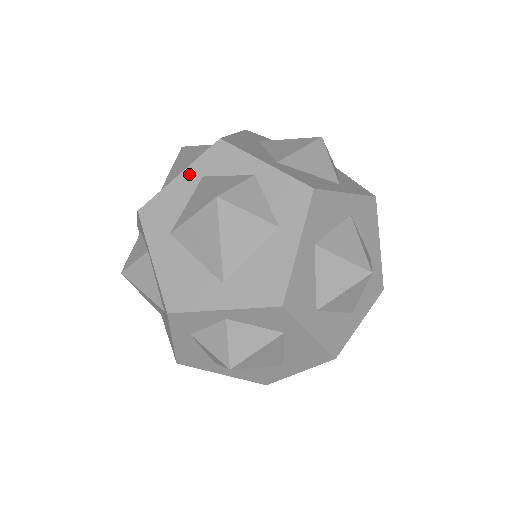
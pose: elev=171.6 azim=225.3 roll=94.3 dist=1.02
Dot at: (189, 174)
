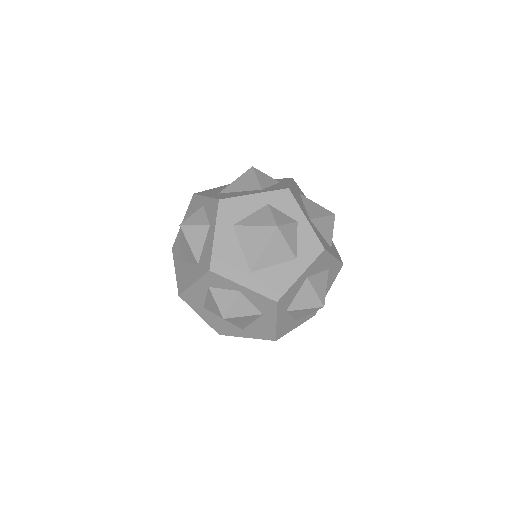
Dot at: (199, 285)
